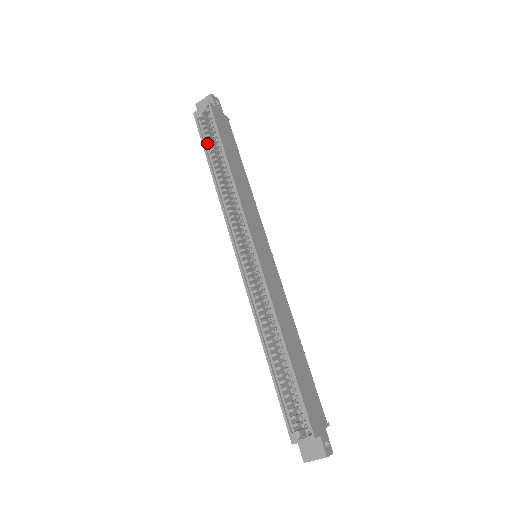
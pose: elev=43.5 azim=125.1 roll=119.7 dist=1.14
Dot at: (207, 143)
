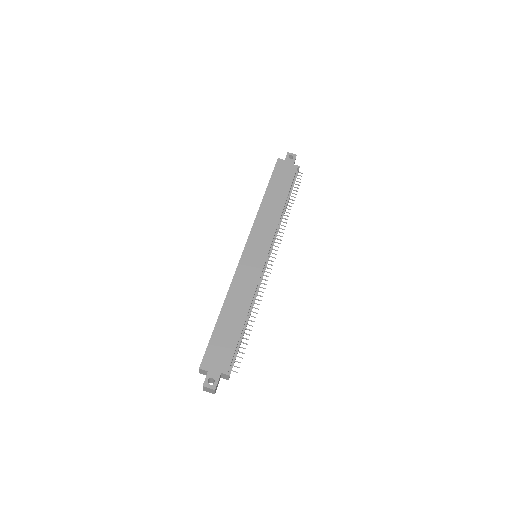
Dot at: occluded
